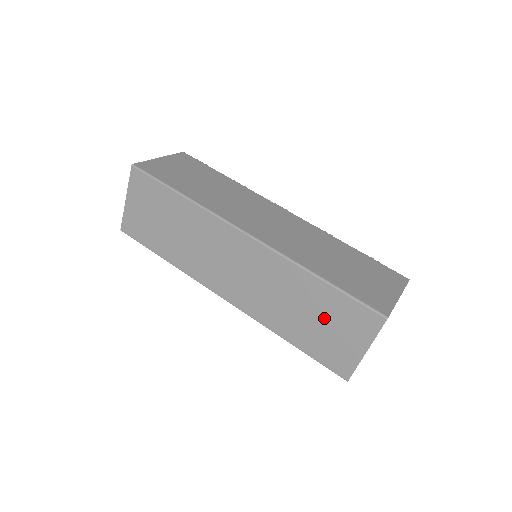
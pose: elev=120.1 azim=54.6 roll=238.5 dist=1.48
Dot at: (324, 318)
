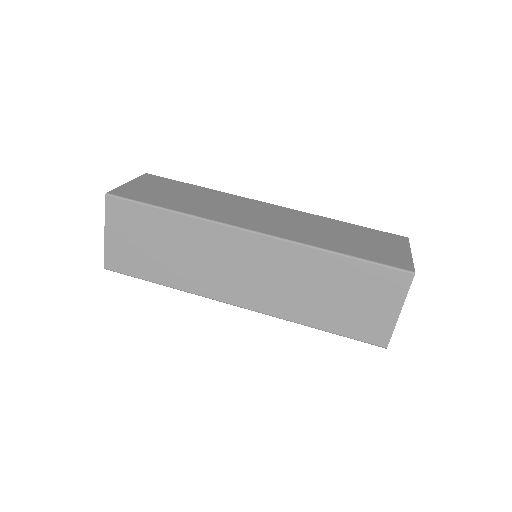
Dot at: (351, 293)
